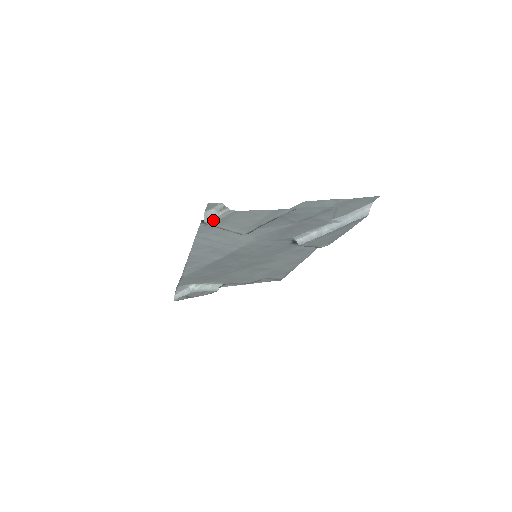
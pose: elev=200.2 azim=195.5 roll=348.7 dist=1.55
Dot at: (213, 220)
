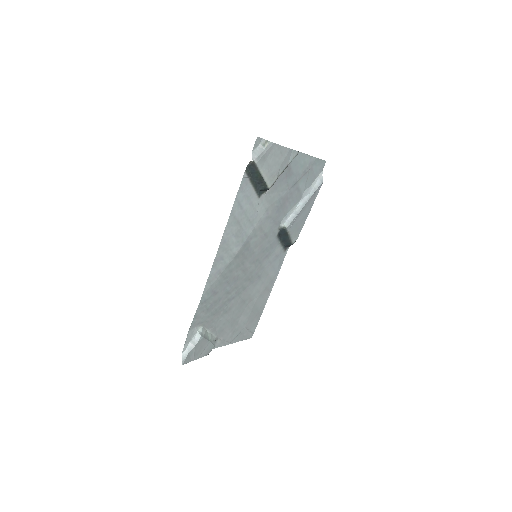
Dot at: (259, 157)
